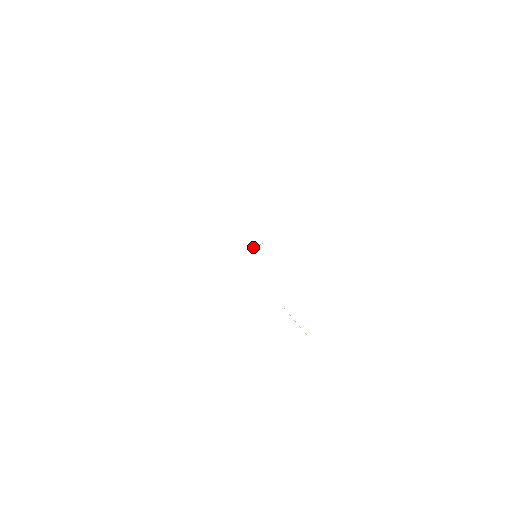
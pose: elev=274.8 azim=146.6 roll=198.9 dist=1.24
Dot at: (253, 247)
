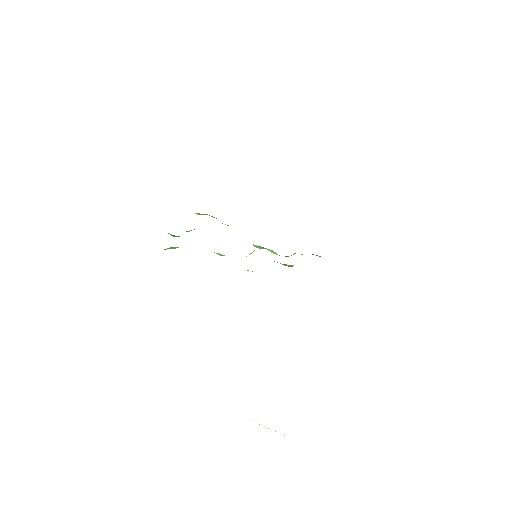
Dot at: occluded
